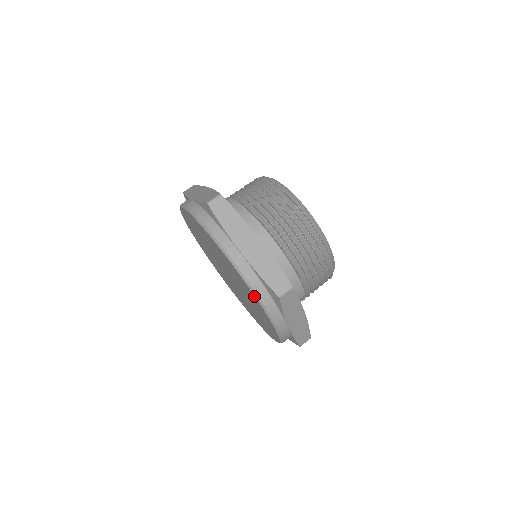
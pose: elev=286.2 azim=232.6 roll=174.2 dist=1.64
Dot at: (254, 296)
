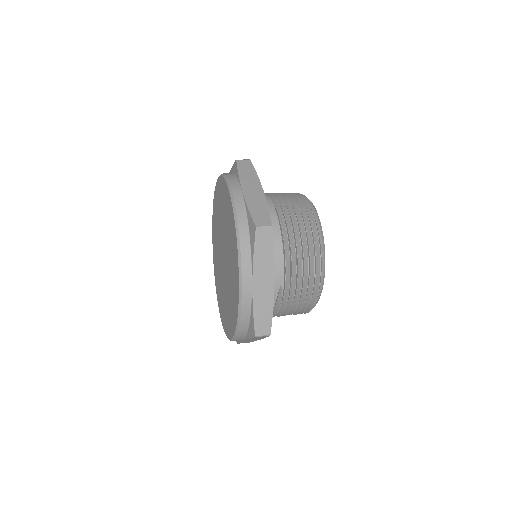
Dot at: (235, 229)
